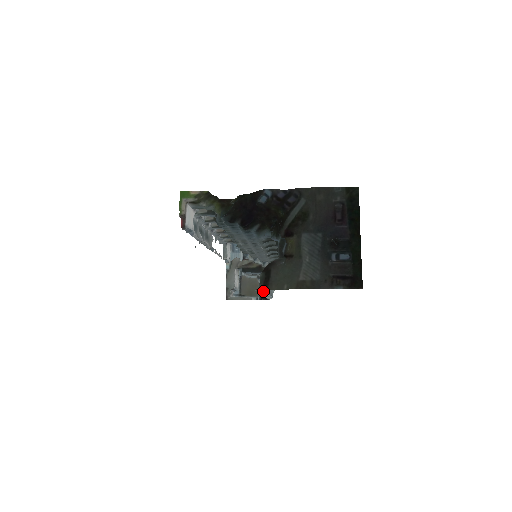
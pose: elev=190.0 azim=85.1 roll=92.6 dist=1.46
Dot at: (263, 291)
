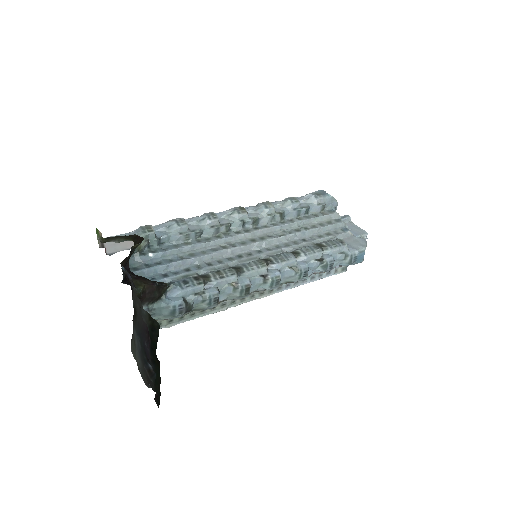
Dot at: (191, 319)
